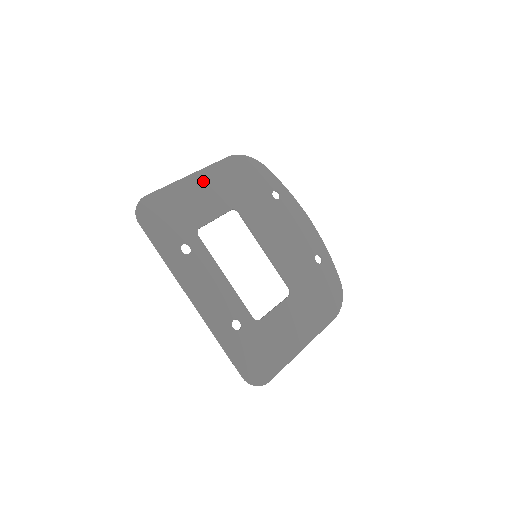
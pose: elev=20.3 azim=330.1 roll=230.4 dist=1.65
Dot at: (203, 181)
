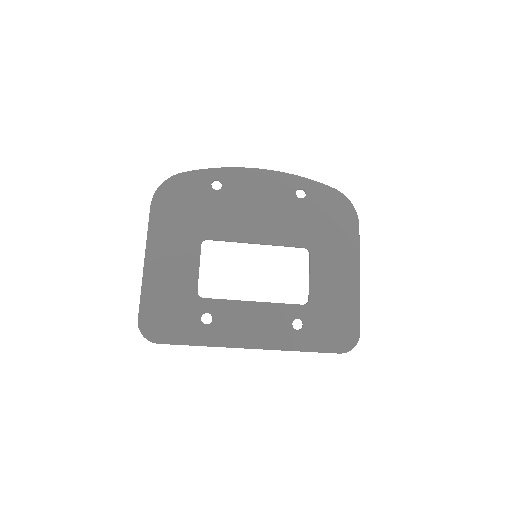
Dot at: (158, 252)
